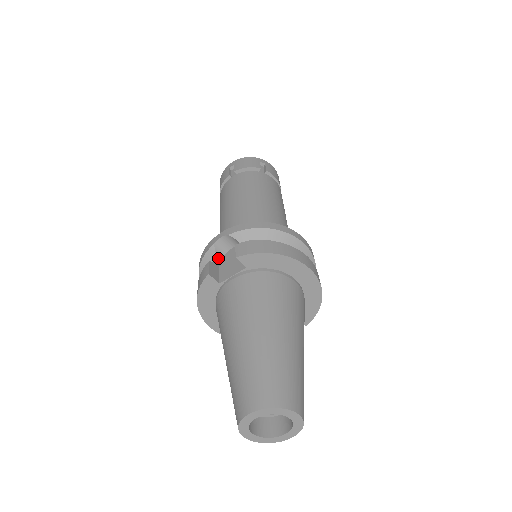
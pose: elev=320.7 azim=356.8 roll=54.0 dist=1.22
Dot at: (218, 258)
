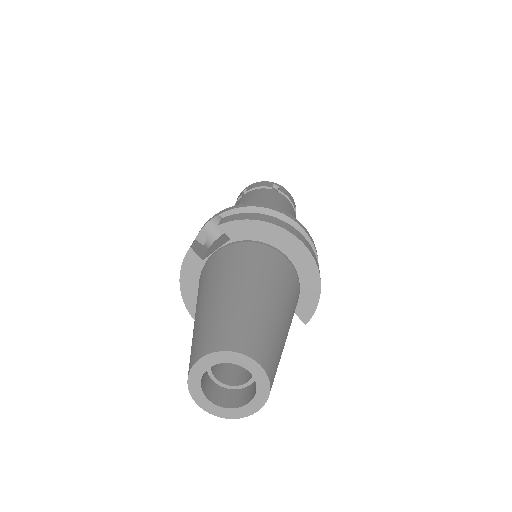
Dot at: (207, 242)
